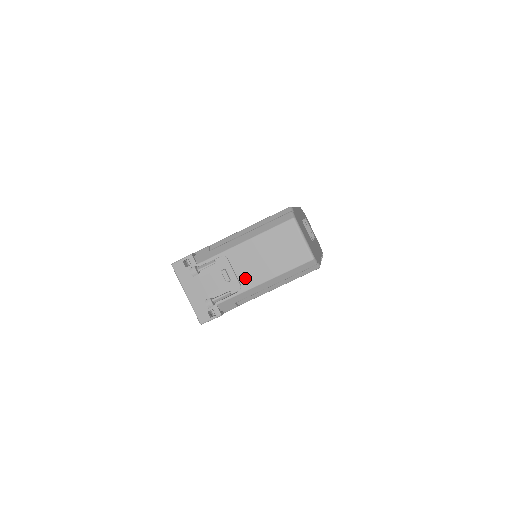
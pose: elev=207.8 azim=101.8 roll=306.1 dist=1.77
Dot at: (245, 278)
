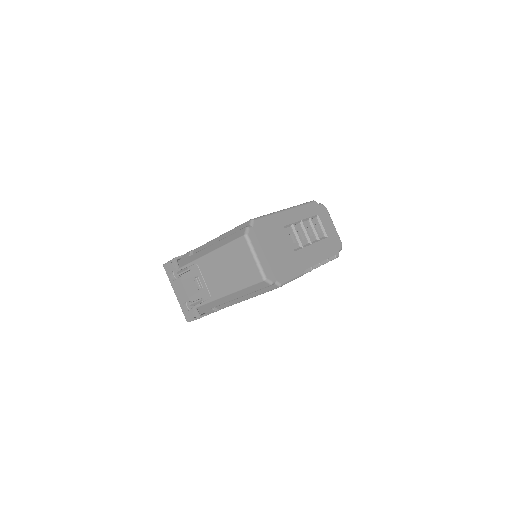
Dot at: (213, 288)
